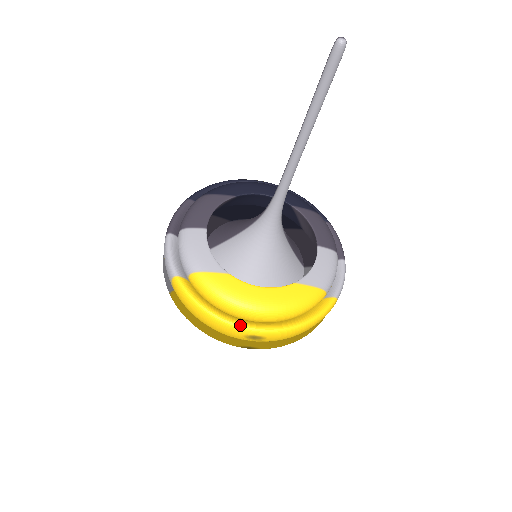
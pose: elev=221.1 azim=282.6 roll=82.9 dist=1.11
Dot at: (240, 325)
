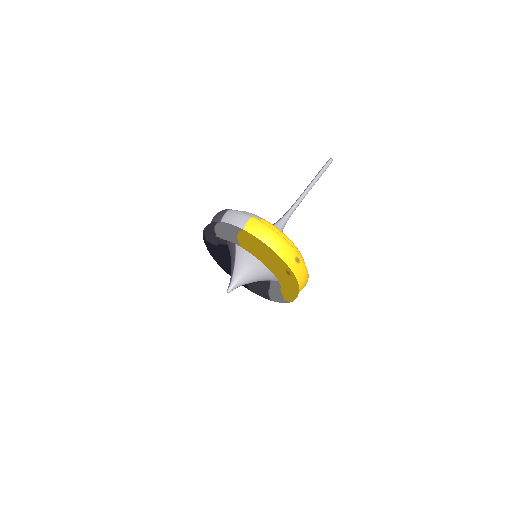
Dot at: (293, 247)
